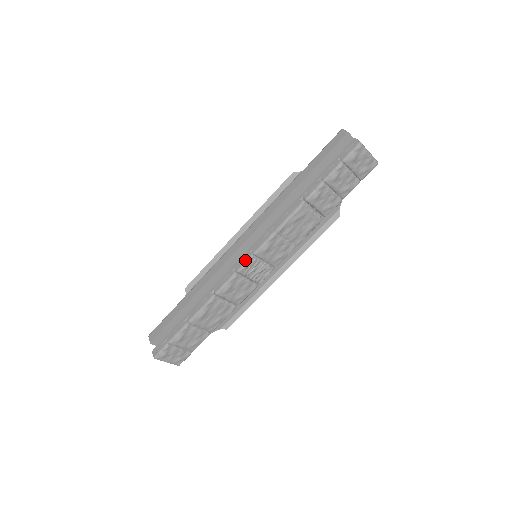
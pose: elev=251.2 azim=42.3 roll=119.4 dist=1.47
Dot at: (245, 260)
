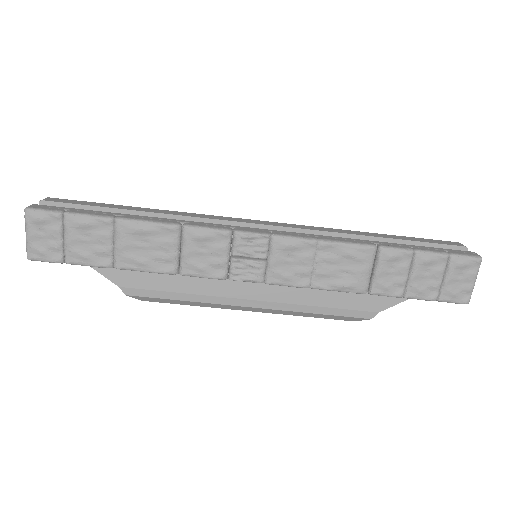
Dot at: (256, 231)
